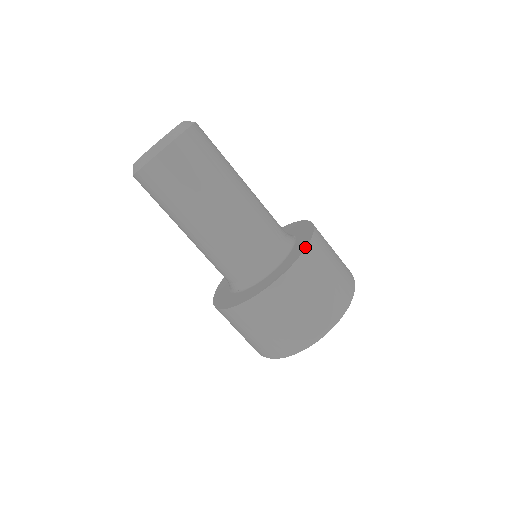
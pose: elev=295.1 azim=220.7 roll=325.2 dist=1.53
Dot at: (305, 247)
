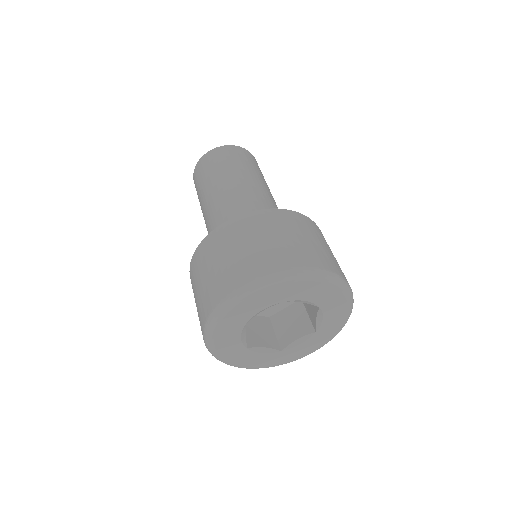
Dot at: (280, 209)
